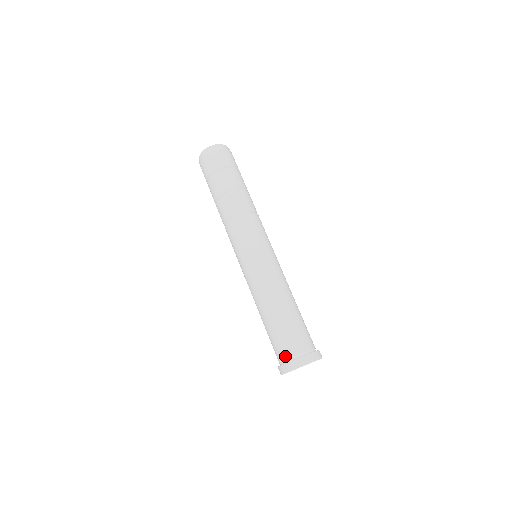
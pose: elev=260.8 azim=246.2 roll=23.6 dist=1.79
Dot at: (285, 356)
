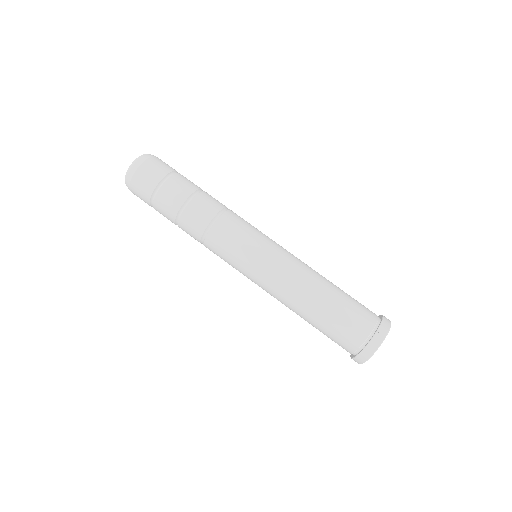
Dot at: occluded
